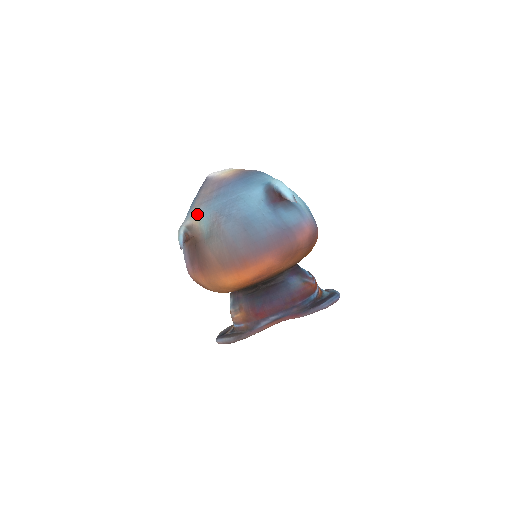
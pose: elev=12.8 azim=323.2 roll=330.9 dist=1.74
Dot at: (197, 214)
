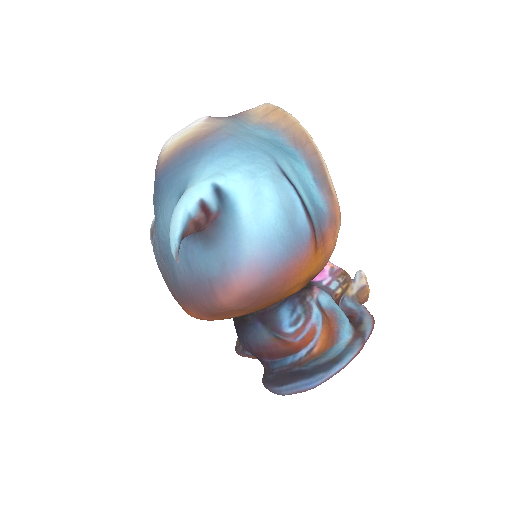
Dot at: occluded
